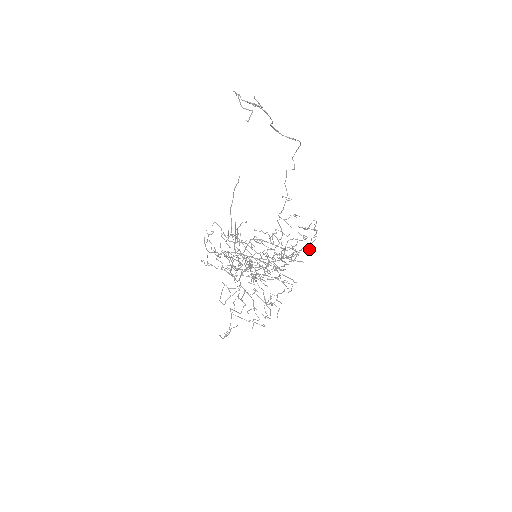
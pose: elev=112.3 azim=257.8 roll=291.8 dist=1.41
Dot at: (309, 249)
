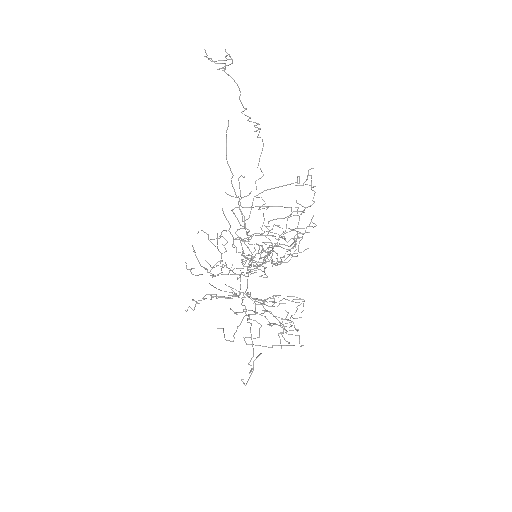
Dot at: (311, 226)
